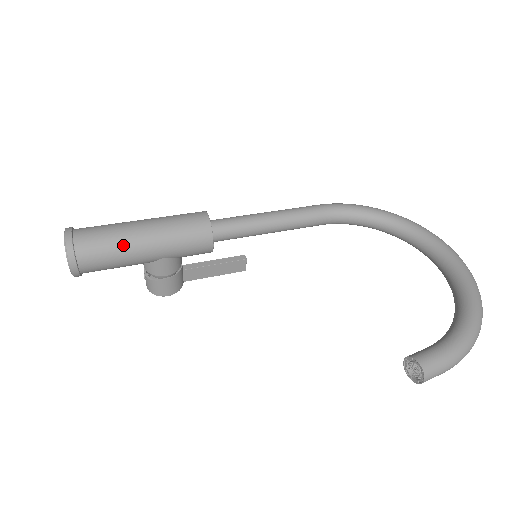
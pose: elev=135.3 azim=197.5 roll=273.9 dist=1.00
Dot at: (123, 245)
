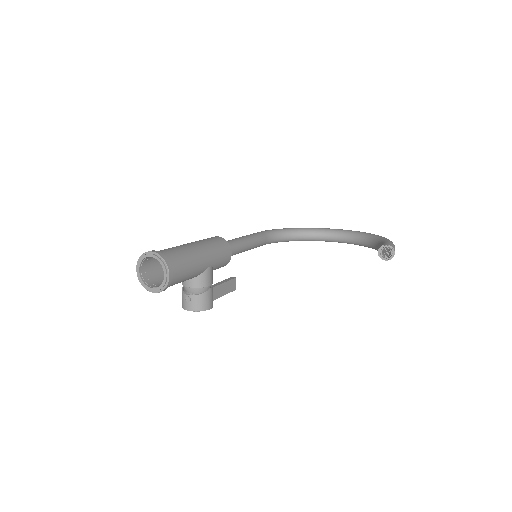
Dot at: (190, 254)
